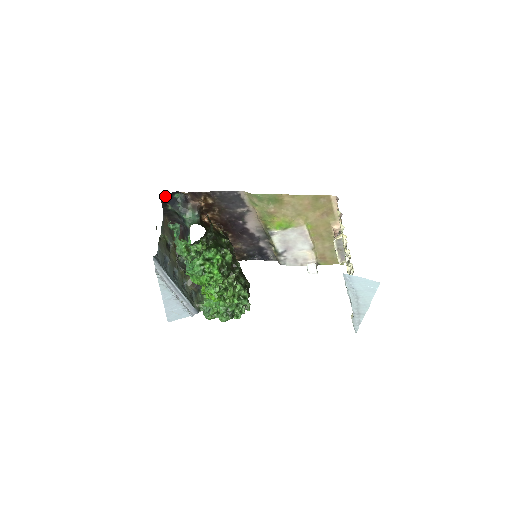
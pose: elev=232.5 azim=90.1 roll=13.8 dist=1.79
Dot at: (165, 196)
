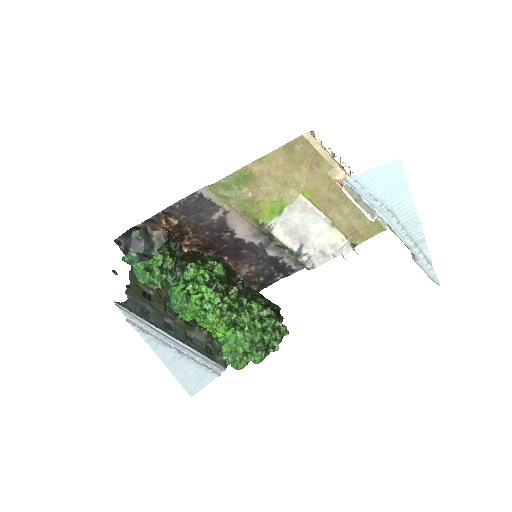
Dot at: (121, 240)
